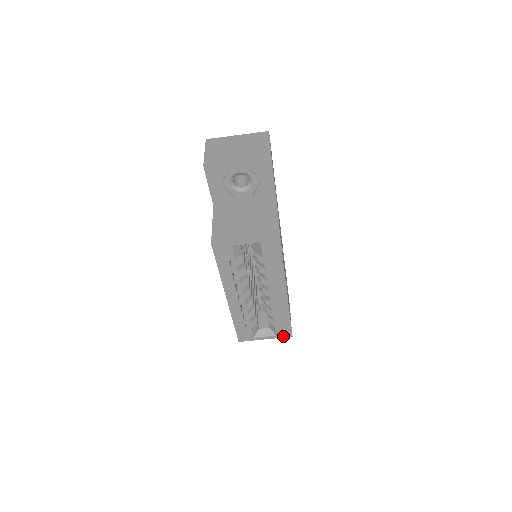
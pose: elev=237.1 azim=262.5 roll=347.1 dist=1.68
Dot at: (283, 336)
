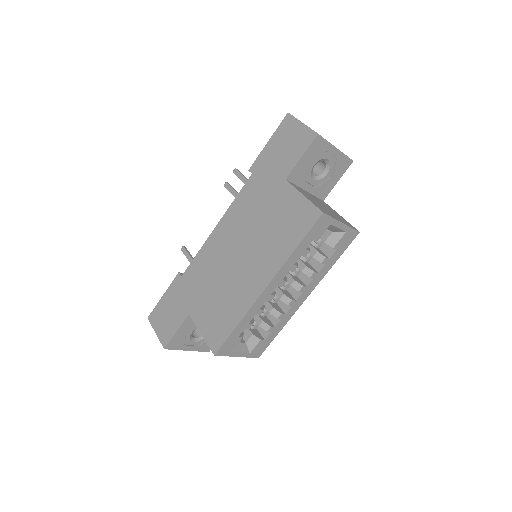
Dot at: (253, 356)
